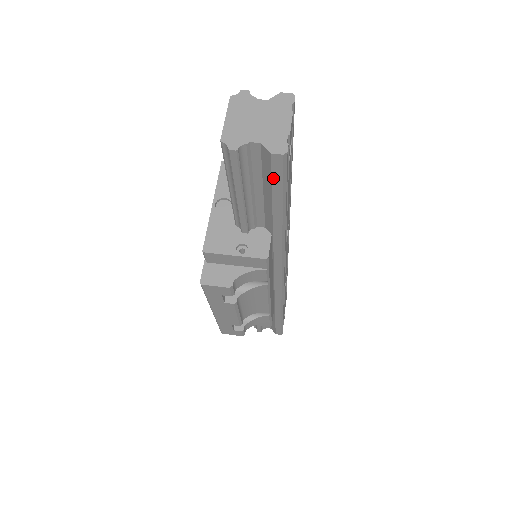
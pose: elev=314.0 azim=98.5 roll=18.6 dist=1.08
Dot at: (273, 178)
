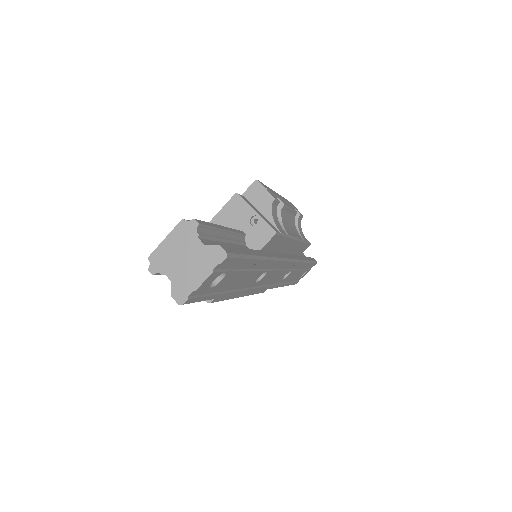
Dot at: occluded
